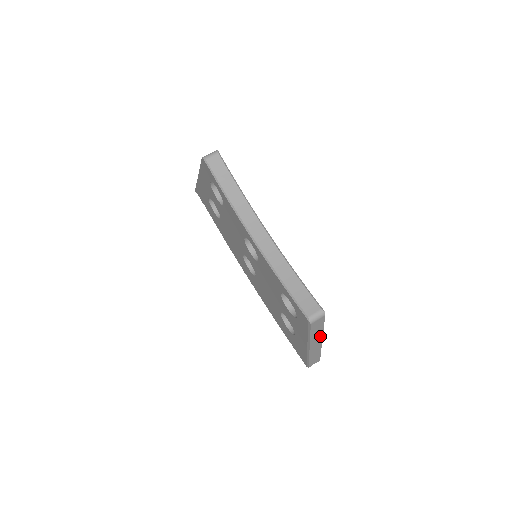
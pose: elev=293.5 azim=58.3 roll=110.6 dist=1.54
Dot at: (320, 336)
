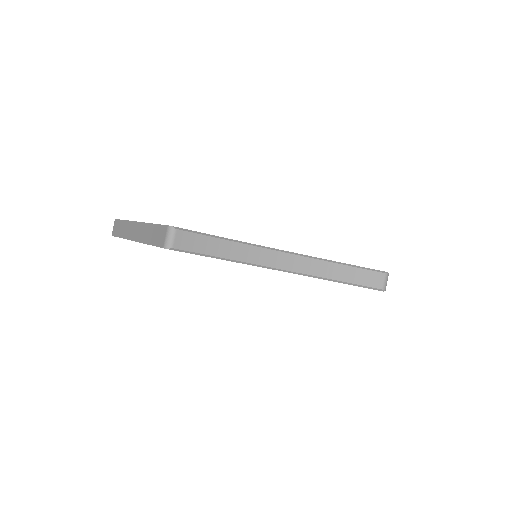
Dot at: occluded
